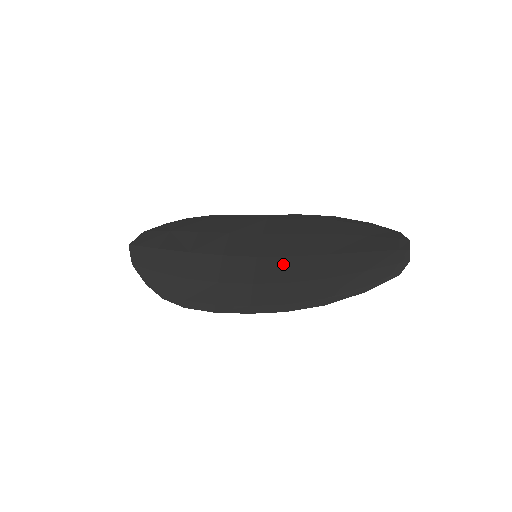
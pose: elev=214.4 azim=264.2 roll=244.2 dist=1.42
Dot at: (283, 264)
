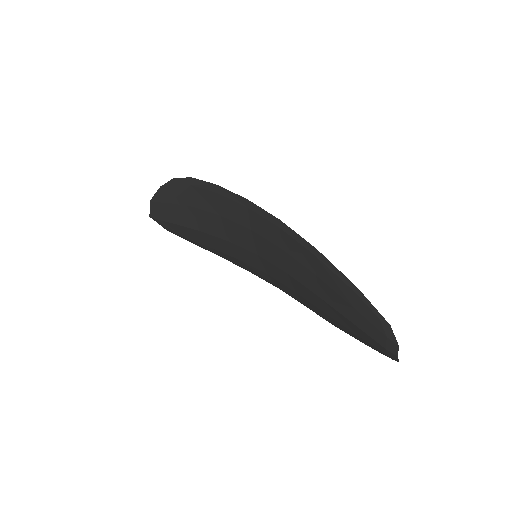
Dot at: (283, 276)
